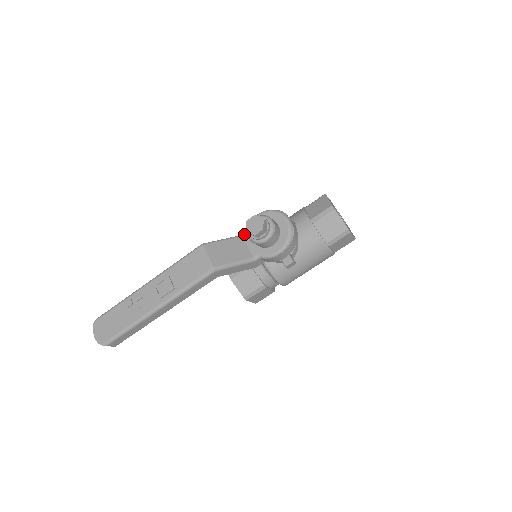
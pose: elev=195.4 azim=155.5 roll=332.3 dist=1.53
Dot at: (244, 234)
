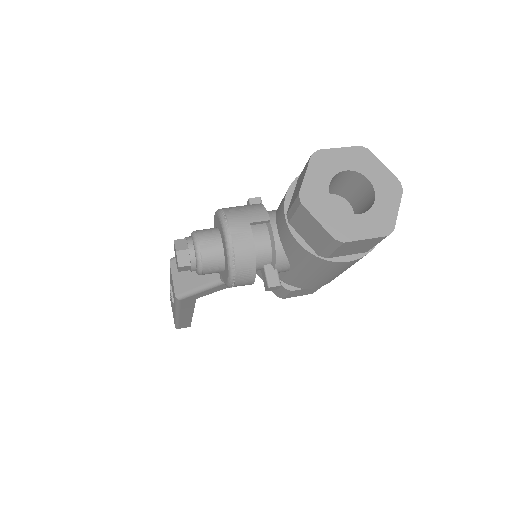
Dot at: occluded
